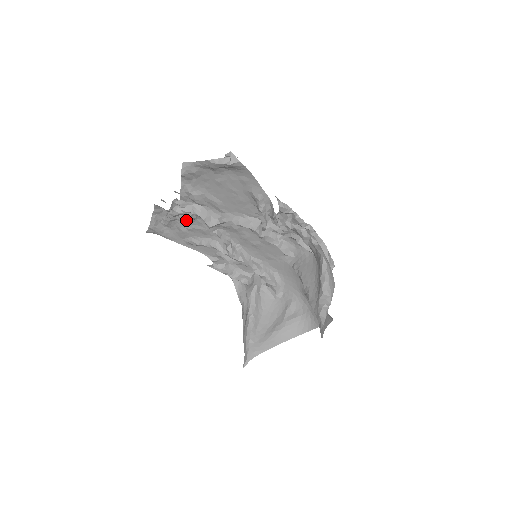
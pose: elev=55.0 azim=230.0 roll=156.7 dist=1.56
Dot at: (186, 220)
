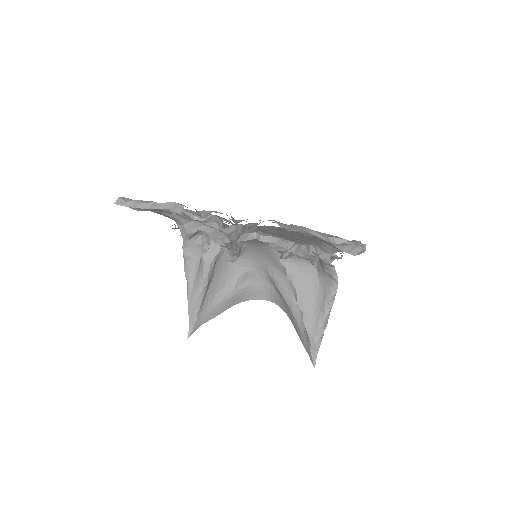
Dot at: (206, 224)
